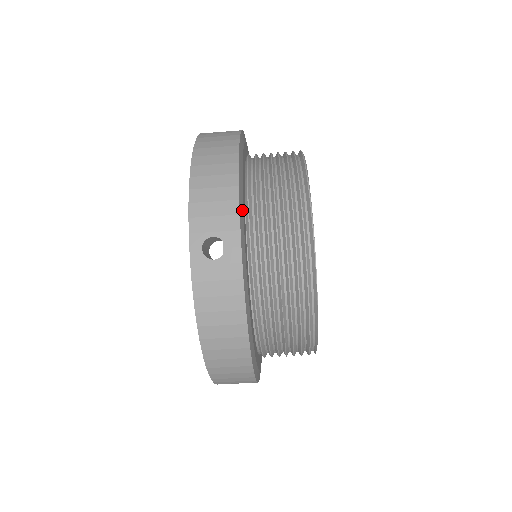
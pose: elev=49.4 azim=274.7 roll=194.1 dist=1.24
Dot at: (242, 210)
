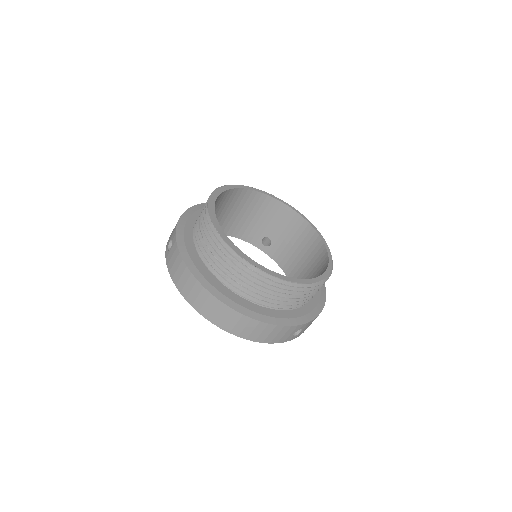
Dot at: (184, 223)
